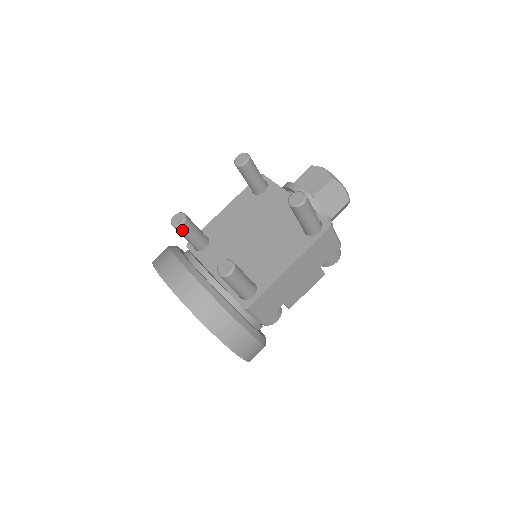
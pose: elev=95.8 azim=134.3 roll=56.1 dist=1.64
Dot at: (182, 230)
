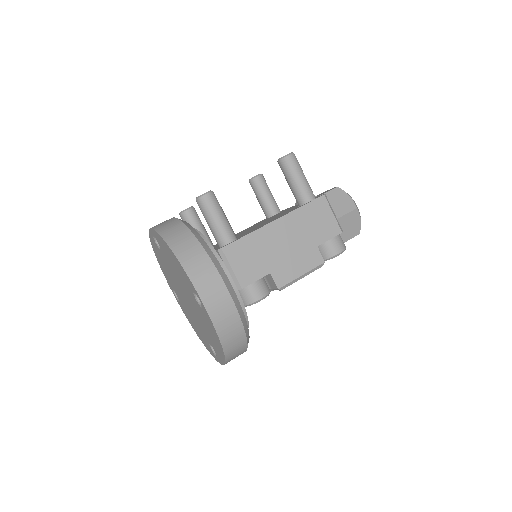
Dot at: (187, 218)
